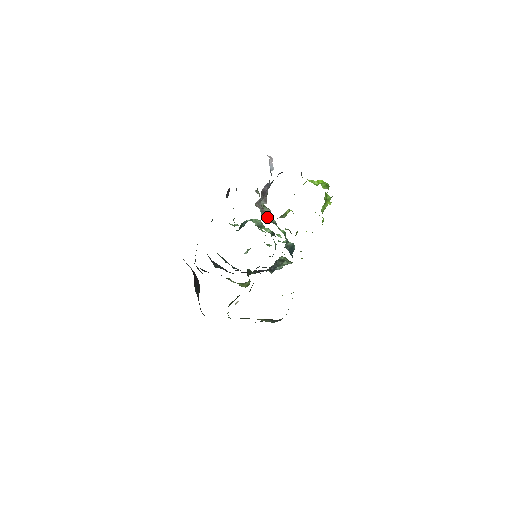
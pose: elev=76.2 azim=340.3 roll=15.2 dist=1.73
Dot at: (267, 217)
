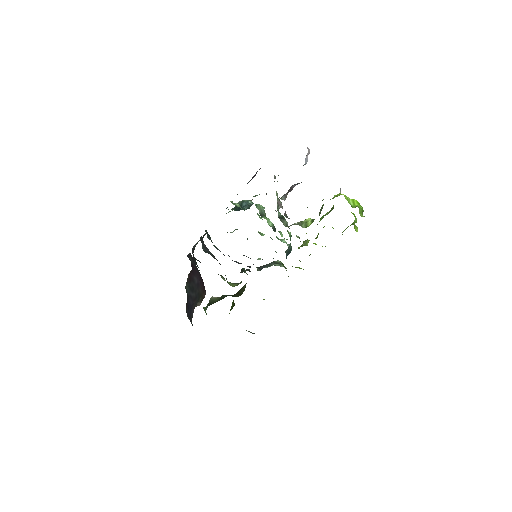
Dot at: (282, 217)
